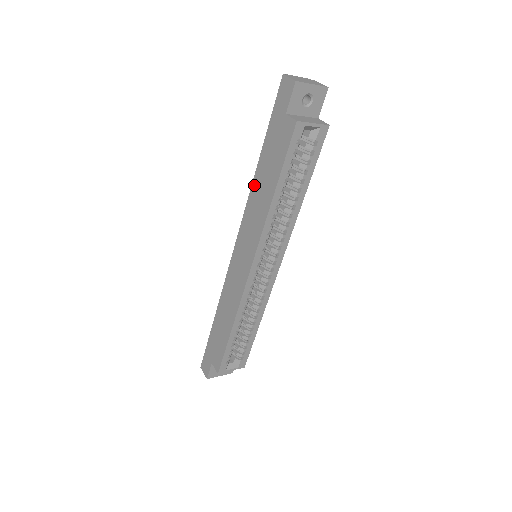
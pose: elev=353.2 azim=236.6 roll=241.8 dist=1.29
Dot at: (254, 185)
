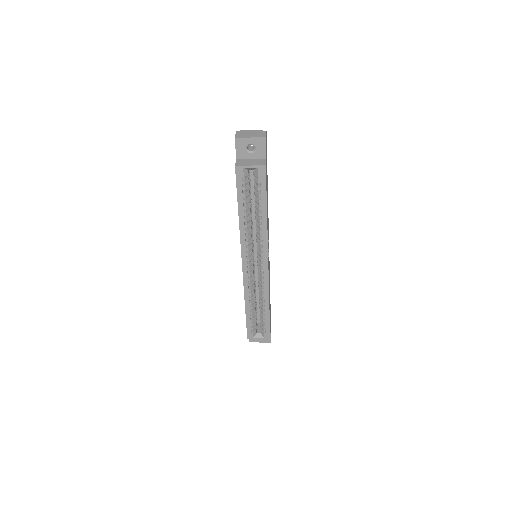
Dot at: occluded
